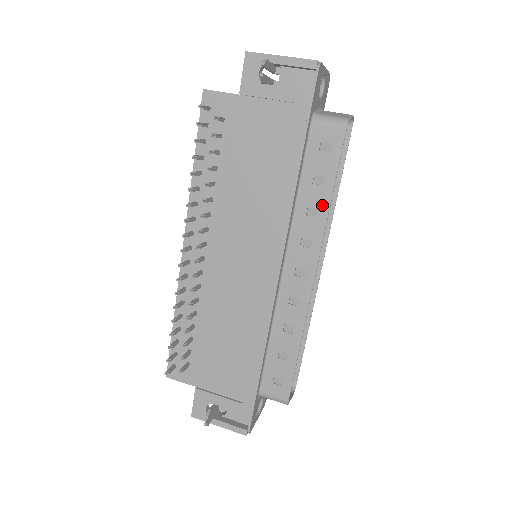
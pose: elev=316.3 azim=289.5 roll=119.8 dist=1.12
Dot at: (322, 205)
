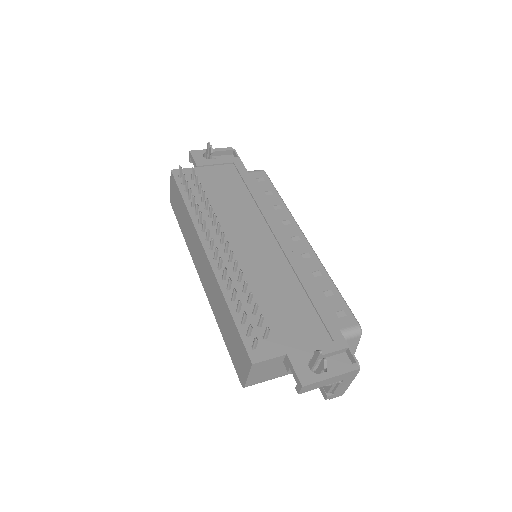
Dot at: (280, 202)
